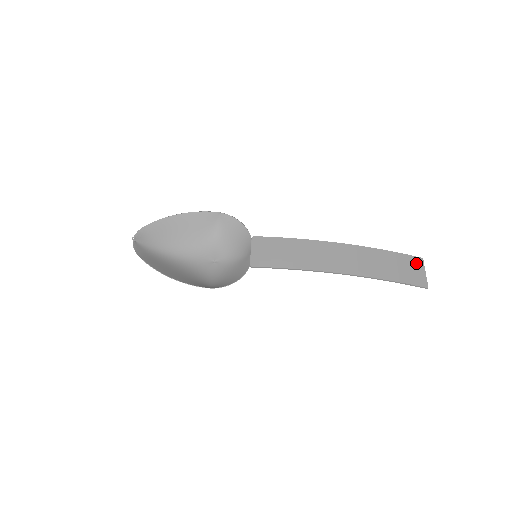
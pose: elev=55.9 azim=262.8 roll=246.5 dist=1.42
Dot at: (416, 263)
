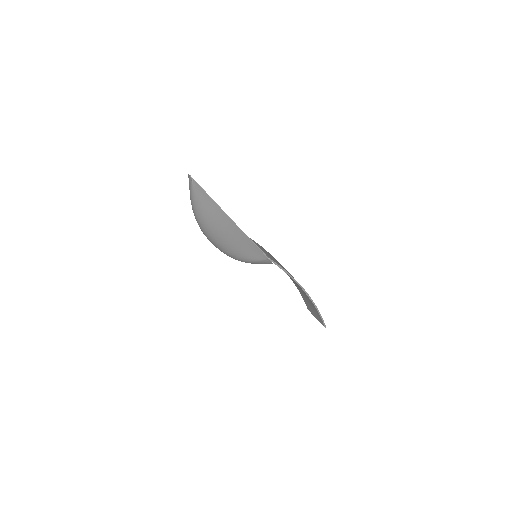
Dot at: occluded
